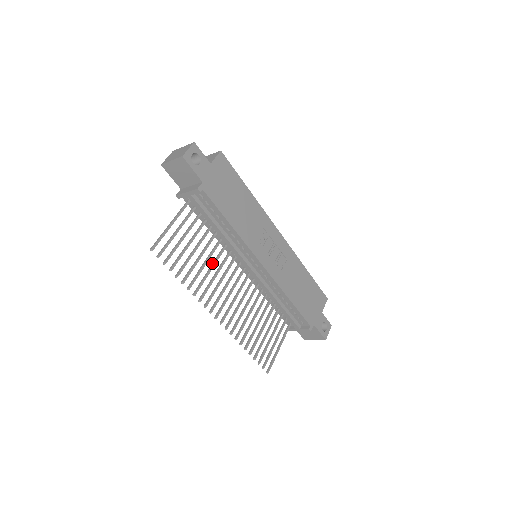
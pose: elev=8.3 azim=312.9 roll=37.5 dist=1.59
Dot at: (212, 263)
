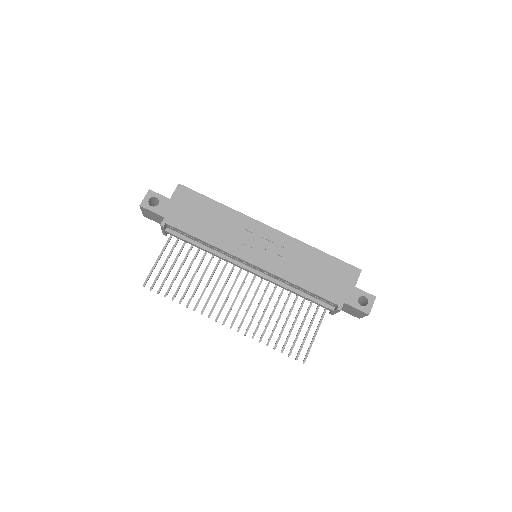
Dot at: occluded
